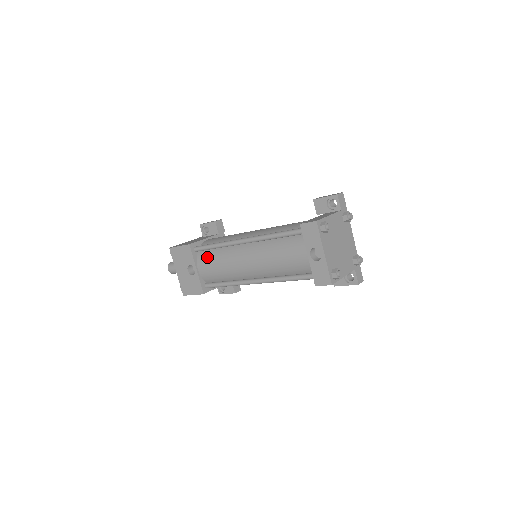
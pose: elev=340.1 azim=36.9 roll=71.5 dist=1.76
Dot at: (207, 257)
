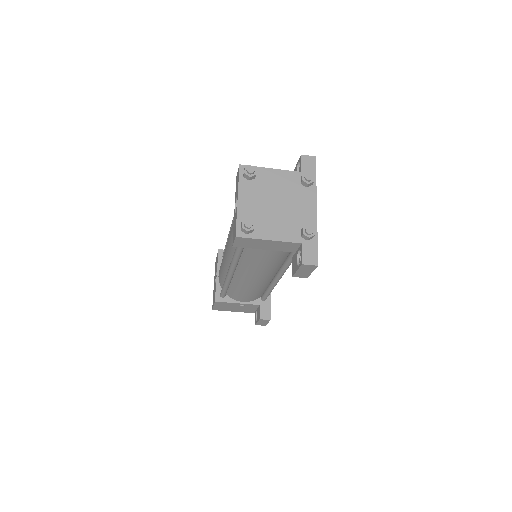
Dot at: occluded
